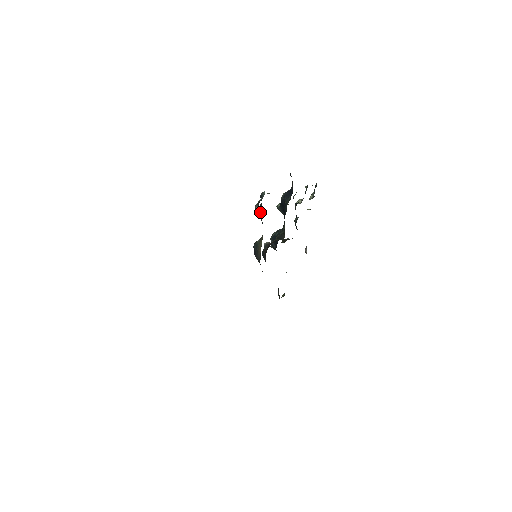
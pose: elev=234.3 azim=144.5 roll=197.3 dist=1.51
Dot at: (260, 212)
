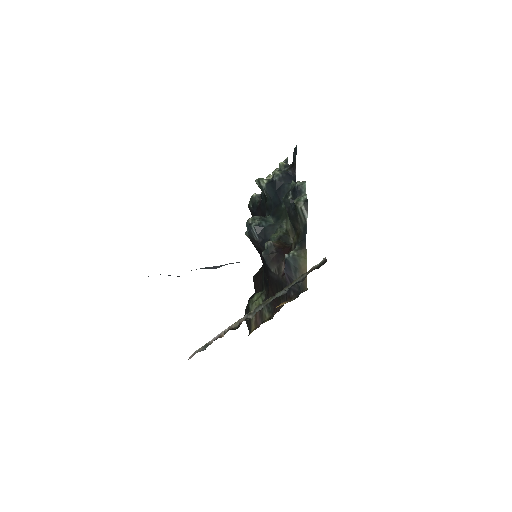
Dot at: (307, 217)
